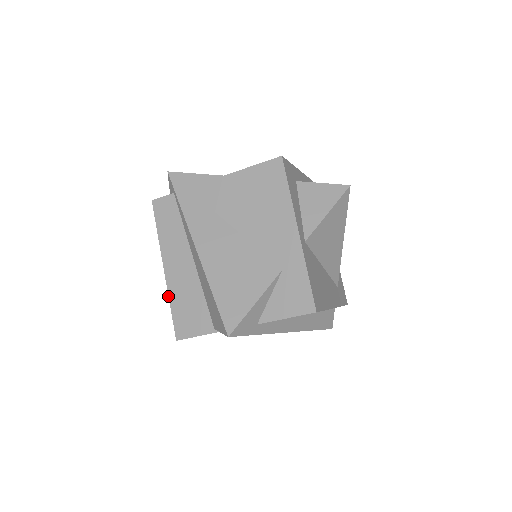
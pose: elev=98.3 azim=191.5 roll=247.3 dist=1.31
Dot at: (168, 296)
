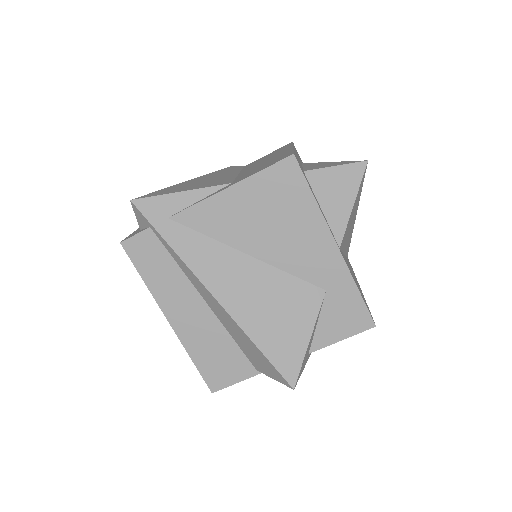
Dot at: occluded
